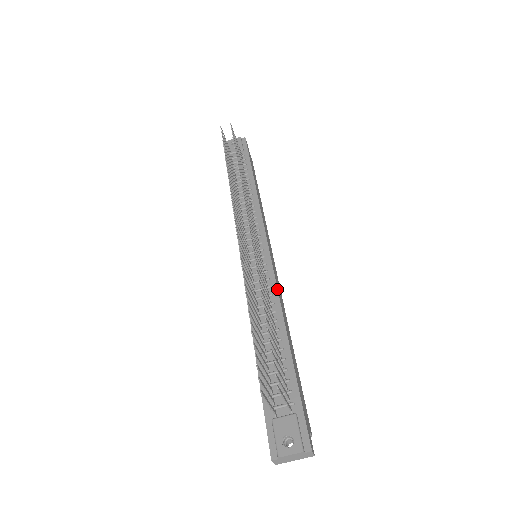
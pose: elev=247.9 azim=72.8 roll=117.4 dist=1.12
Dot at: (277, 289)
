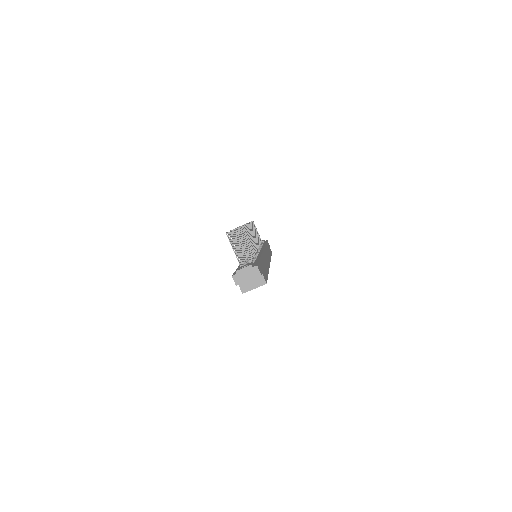
Dot at: (262, 252)
